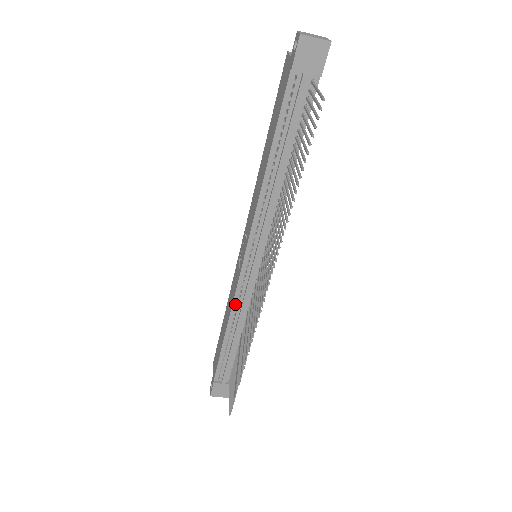
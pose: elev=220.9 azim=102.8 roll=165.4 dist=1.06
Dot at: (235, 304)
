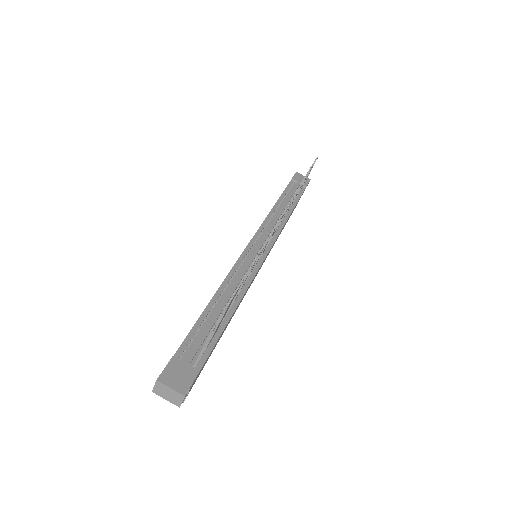
Dot at: (232, 273)
